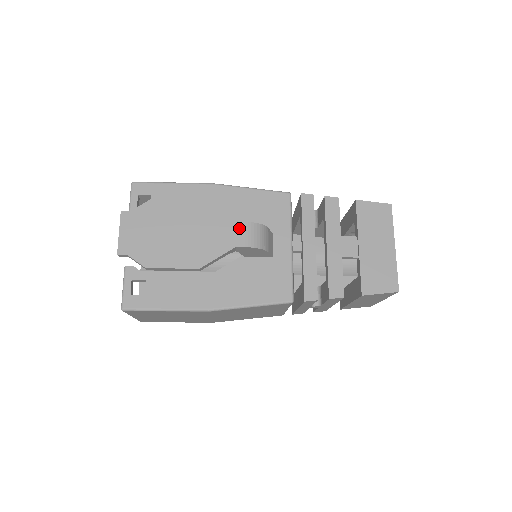
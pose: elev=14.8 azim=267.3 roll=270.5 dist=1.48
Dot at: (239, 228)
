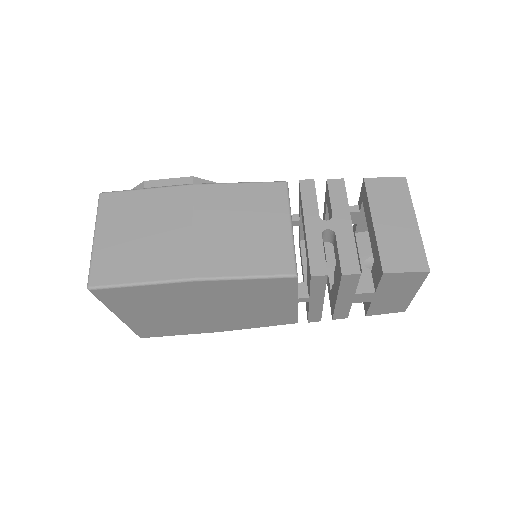
Dot at: occluded
